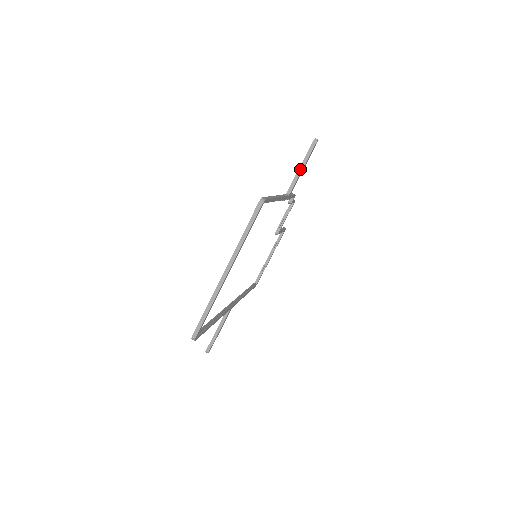
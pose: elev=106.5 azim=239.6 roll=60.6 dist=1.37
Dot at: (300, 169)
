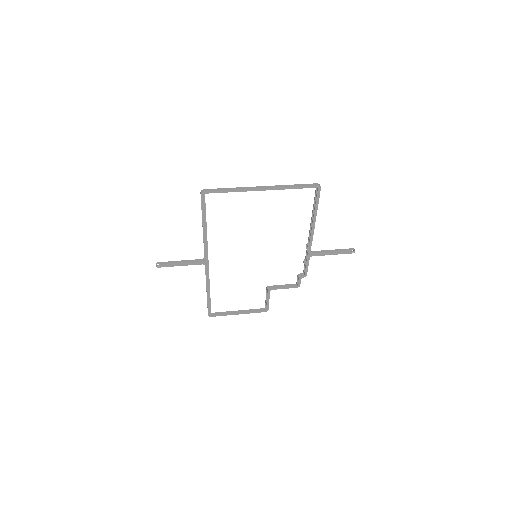
Dot at: (331, 250)
